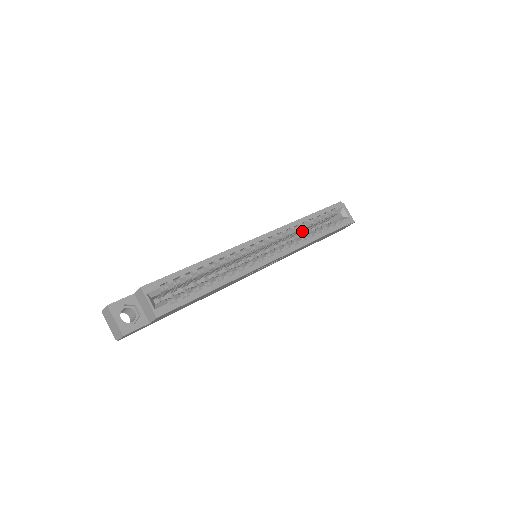
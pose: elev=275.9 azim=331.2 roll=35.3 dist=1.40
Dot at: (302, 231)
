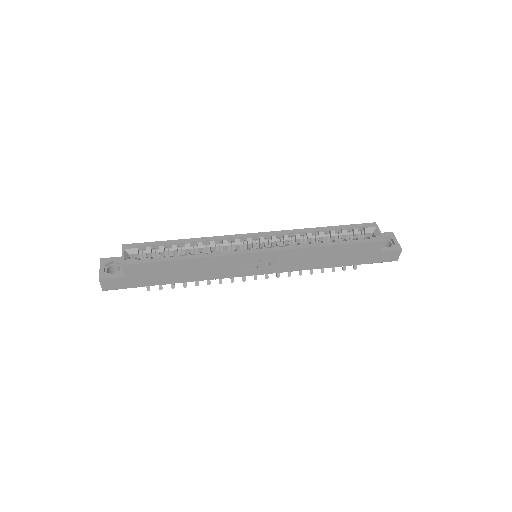
Dot at: occluded
